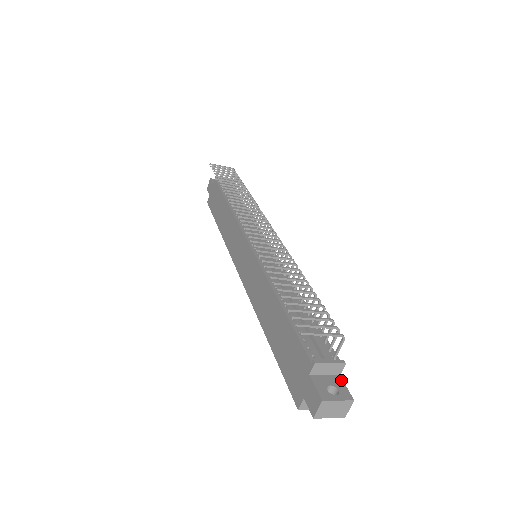
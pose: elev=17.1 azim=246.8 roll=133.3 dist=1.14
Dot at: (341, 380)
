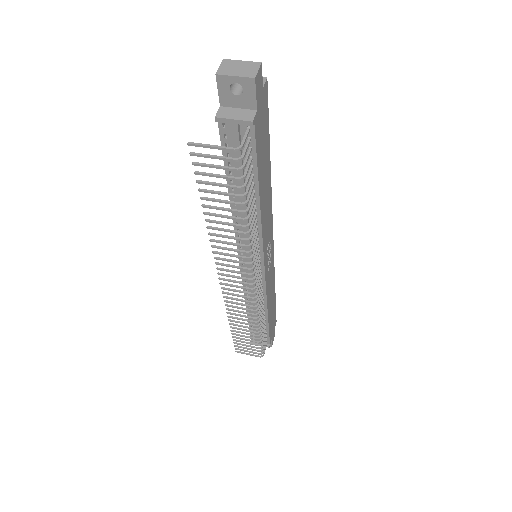
Dot at: occluded
